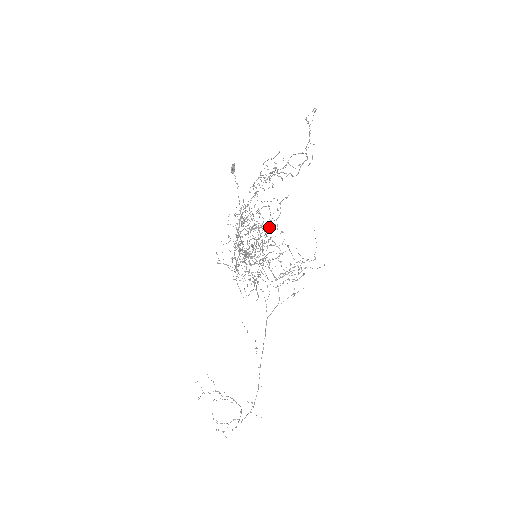
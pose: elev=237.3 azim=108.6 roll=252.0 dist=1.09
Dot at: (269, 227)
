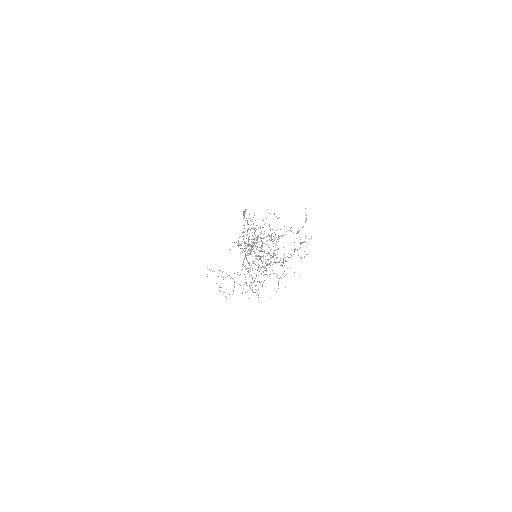
Dot at: occluded
